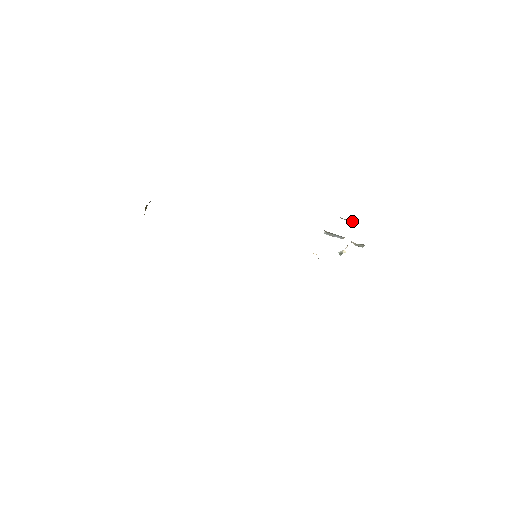
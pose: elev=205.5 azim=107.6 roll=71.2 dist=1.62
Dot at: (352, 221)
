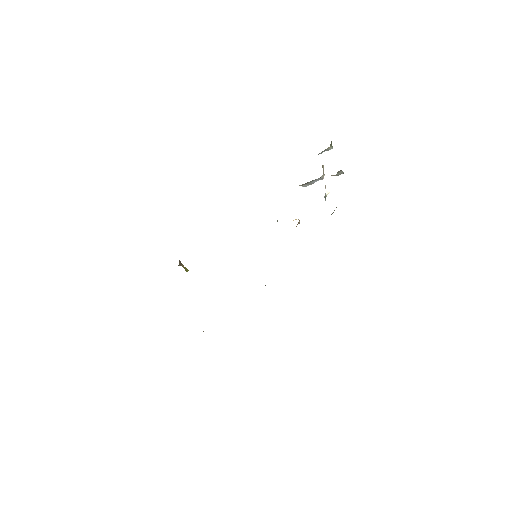
Dot at: (330, 148)
